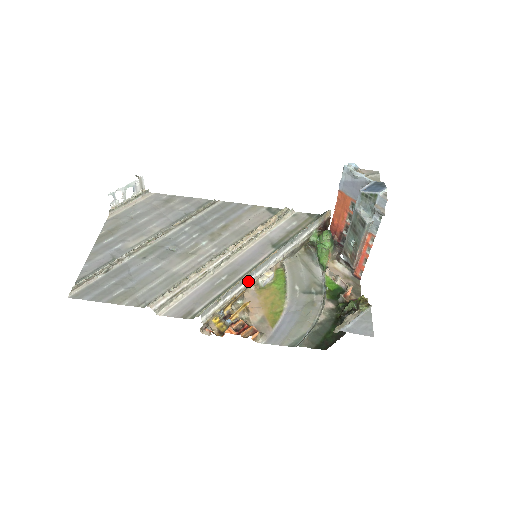
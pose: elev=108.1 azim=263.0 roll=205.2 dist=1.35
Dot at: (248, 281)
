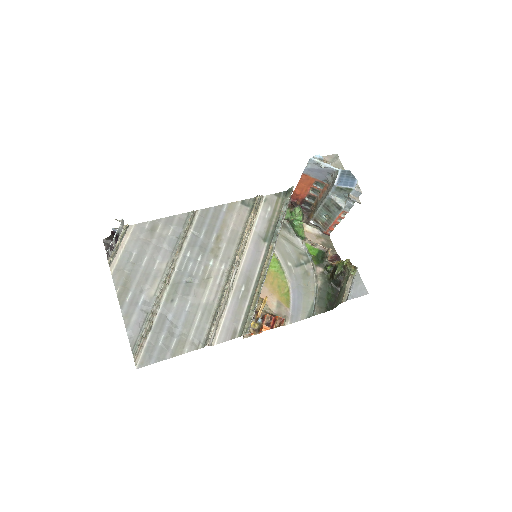
Dot at: occluded
